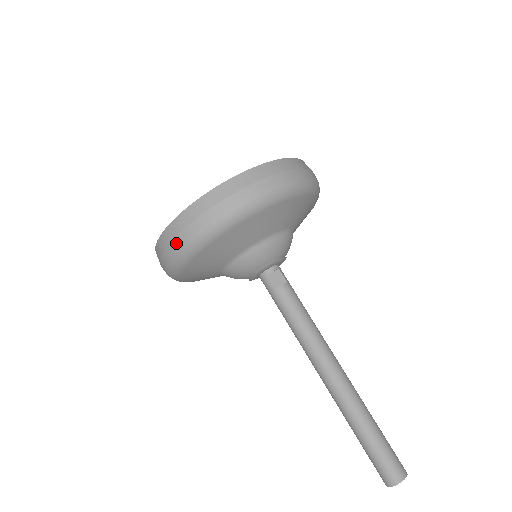
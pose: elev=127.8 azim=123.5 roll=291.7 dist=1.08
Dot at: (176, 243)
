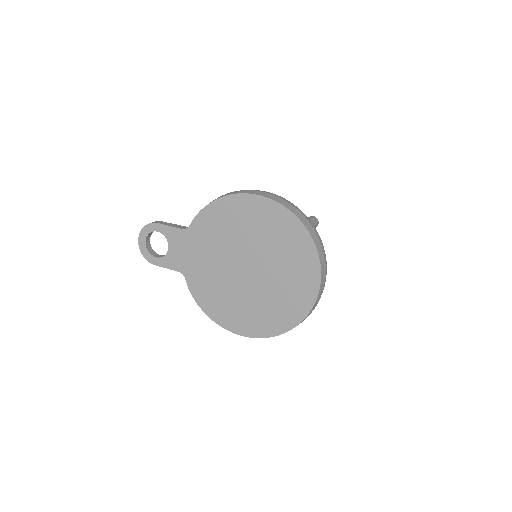
Dot at: occluded
